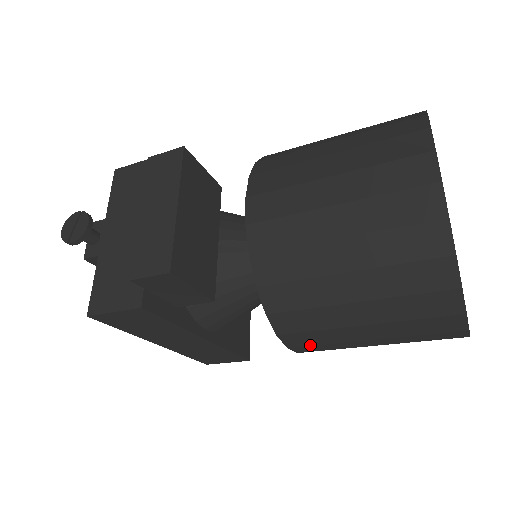
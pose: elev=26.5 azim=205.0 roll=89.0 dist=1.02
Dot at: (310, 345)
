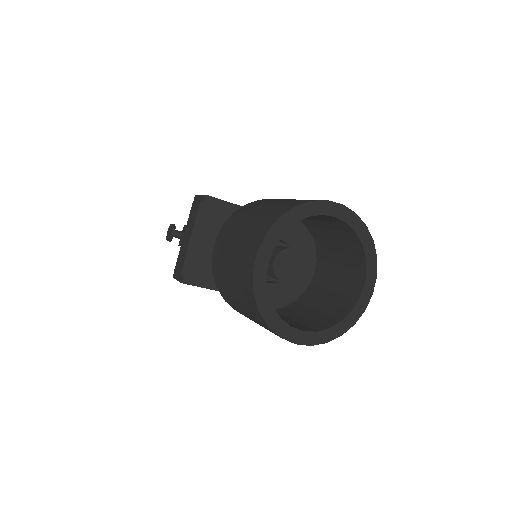
Dot at: occluded
